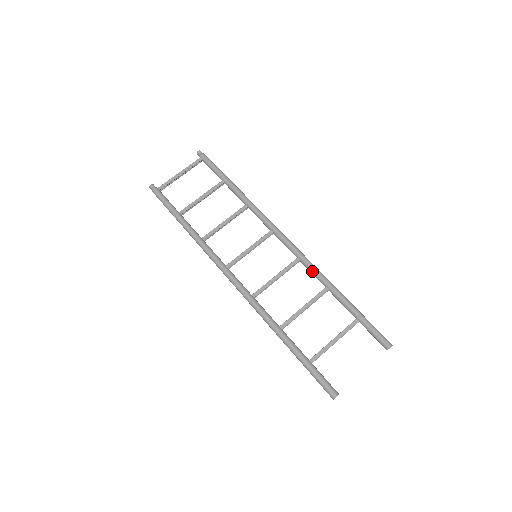
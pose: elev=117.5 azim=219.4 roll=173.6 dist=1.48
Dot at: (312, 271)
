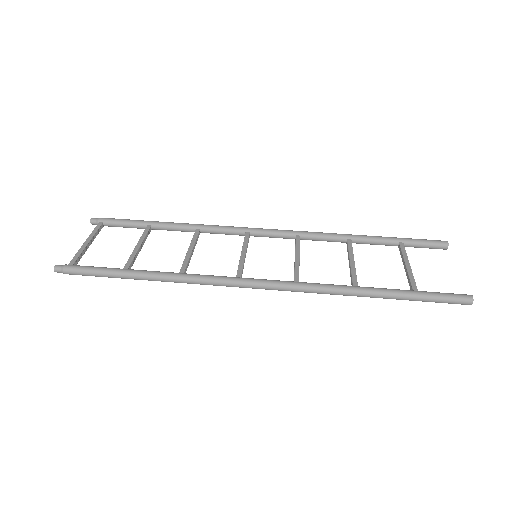
Dot at: (321, 236)
